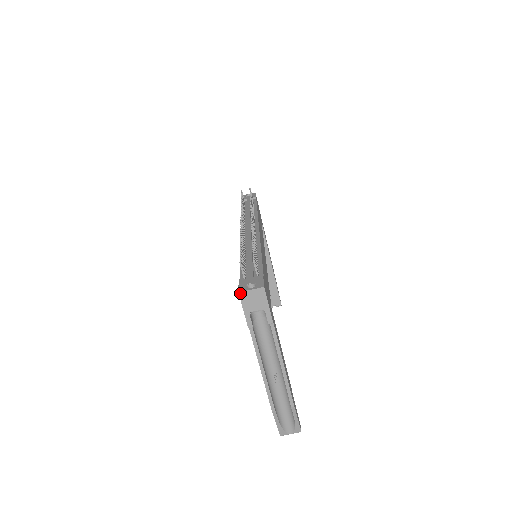
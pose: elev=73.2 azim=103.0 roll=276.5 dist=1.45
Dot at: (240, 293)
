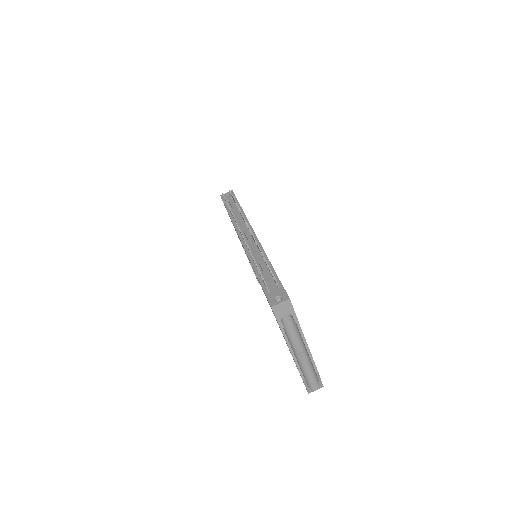
Dot at: (272, 307)
